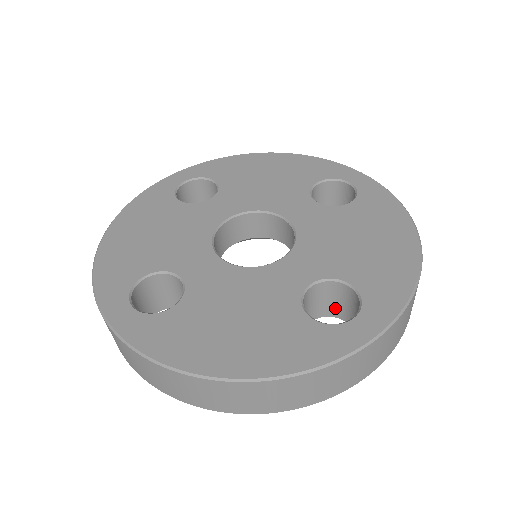
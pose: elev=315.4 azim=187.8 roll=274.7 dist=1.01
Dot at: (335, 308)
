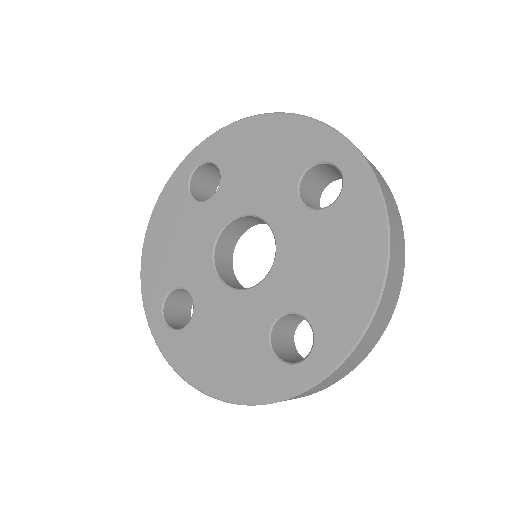
Dot at: occluded
